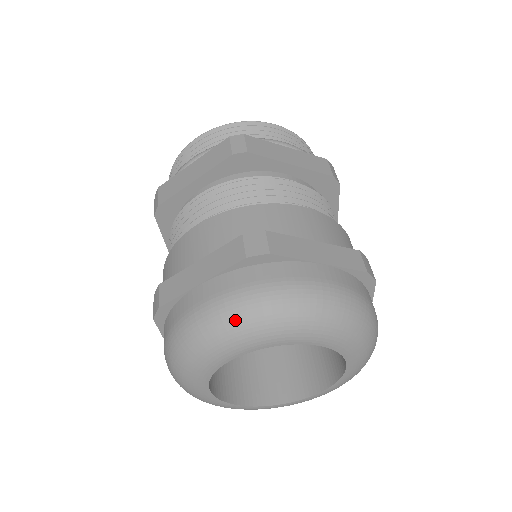
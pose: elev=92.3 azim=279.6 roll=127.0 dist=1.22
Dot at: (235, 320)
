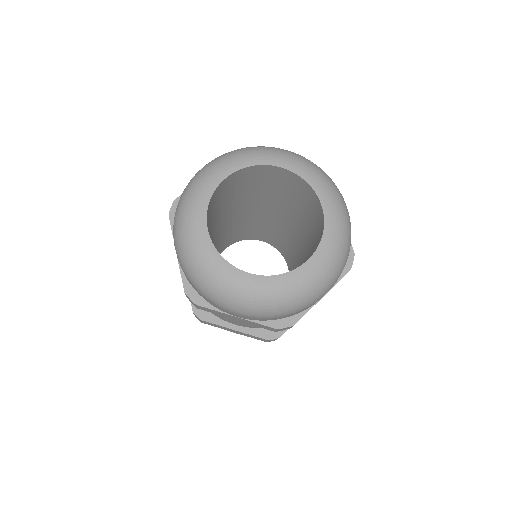
Dot at: (224, 155)
